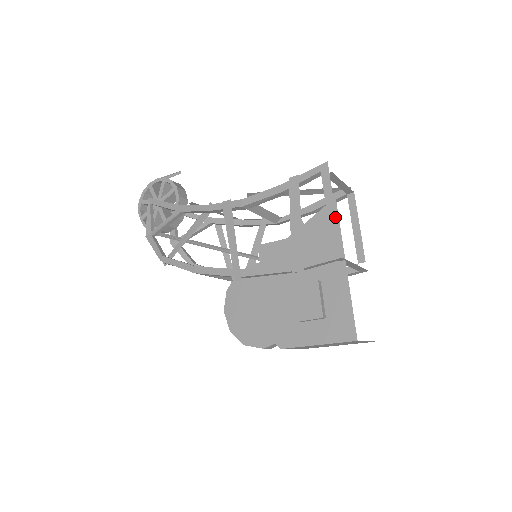
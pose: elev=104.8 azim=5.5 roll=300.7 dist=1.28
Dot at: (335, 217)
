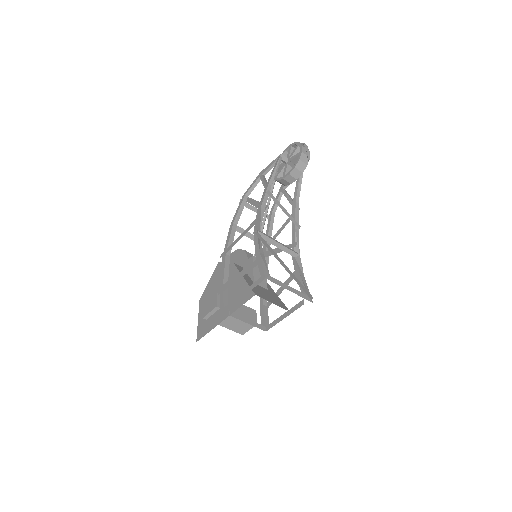
Dot at: occluded
